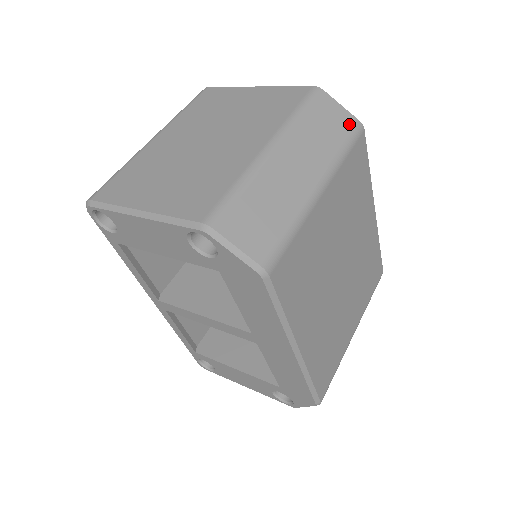
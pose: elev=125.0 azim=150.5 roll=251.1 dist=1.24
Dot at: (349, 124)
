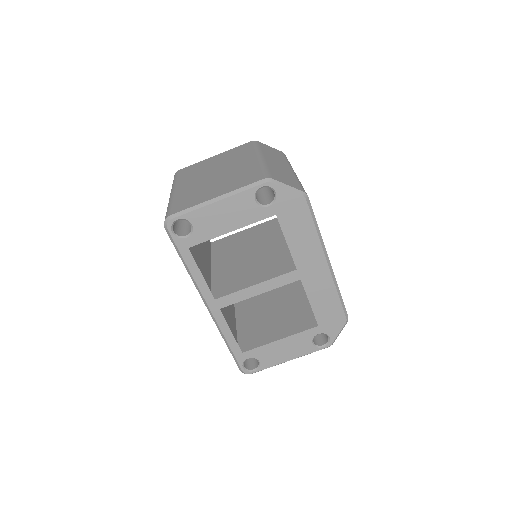
Dot at: (280, 152)
